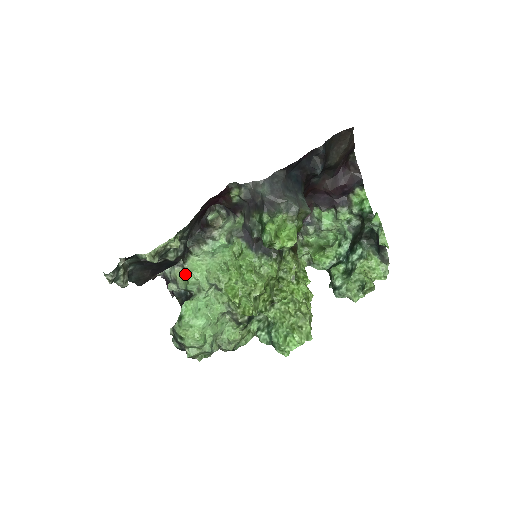
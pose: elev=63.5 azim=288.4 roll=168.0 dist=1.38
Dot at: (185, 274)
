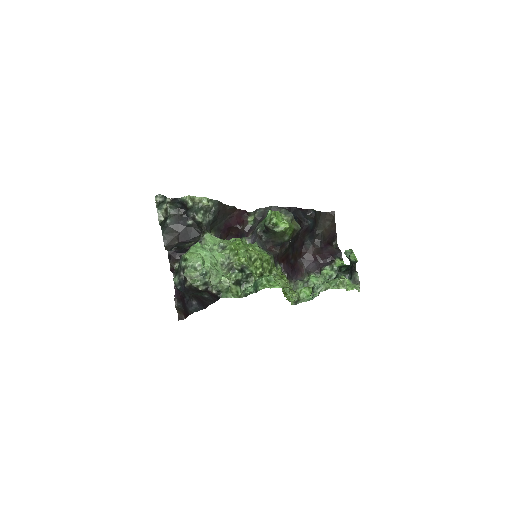
Dot at: occluded
